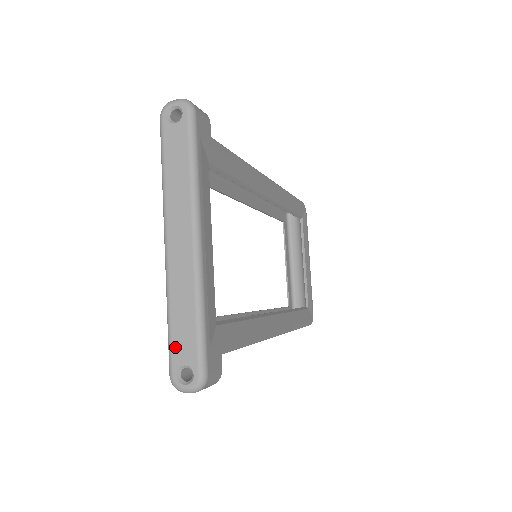
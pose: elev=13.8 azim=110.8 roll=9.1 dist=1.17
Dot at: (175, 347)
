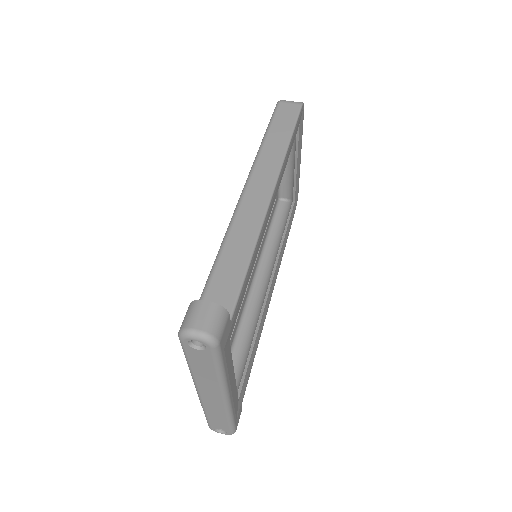
Dot at: (212, 423)
